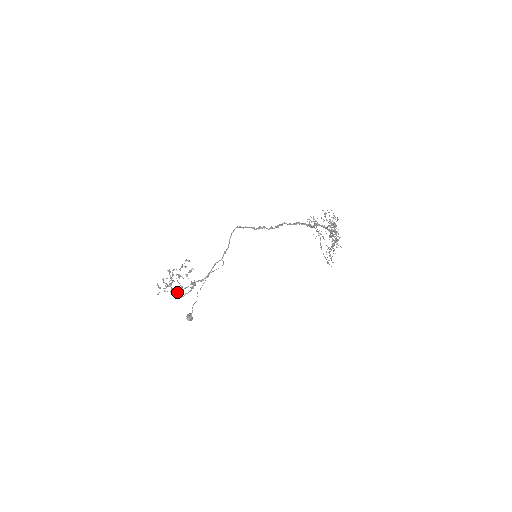
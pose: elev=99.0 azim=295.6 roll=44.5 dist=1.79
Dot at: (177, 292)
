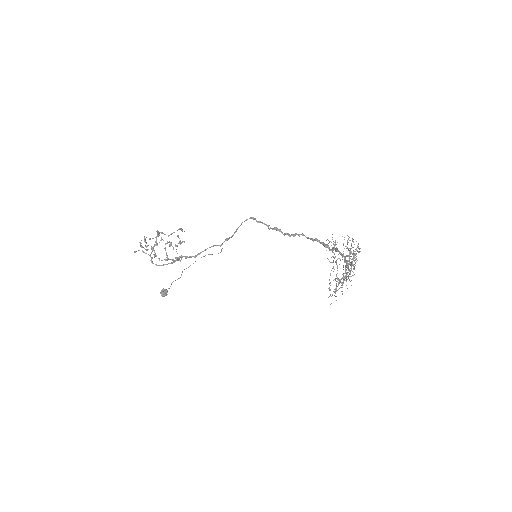
Dot at: (159, 259)
